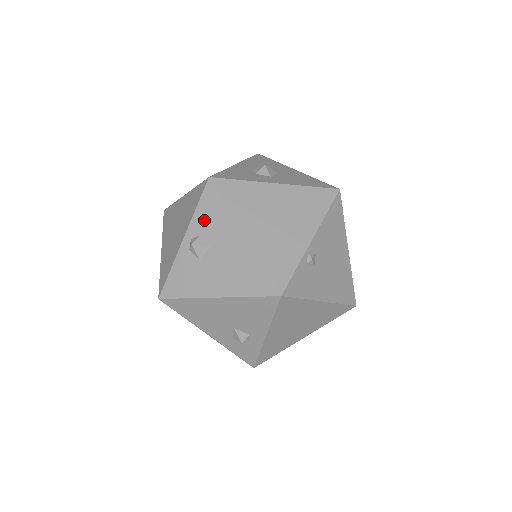
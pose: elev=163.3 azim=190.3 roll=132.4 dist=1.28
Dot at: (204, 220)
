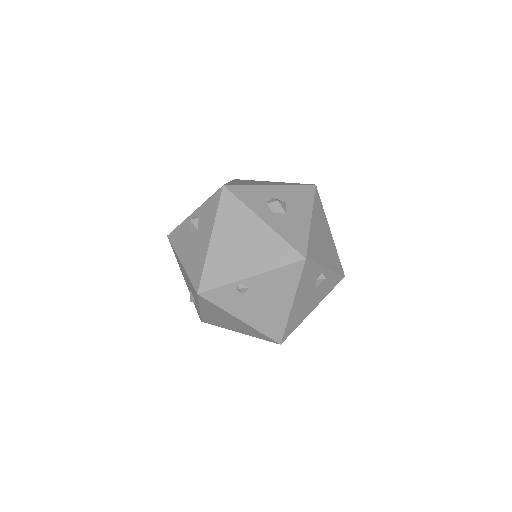
Dot at: (205, 210)
